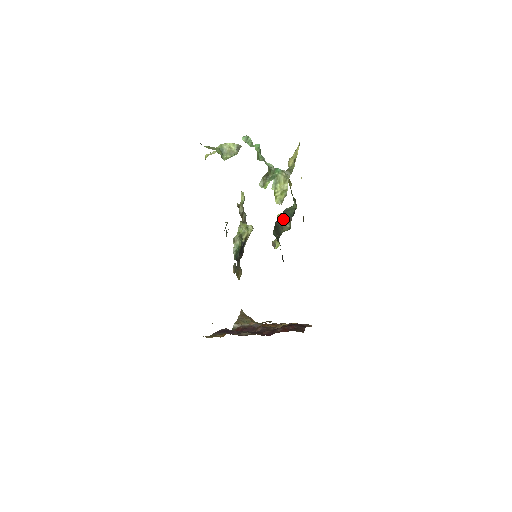
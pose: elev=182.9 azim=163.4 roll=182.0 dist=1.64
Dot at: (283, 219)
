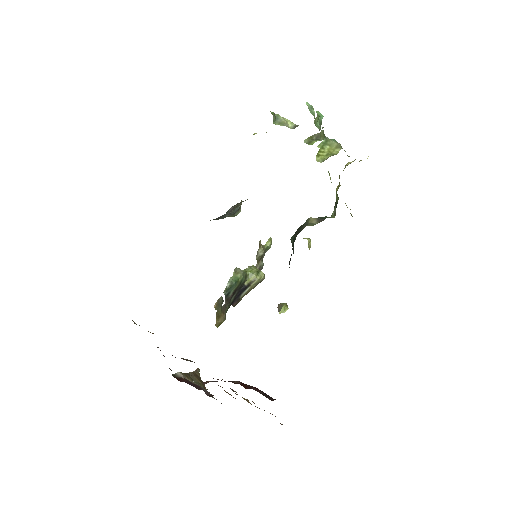
Dot at: occluded
